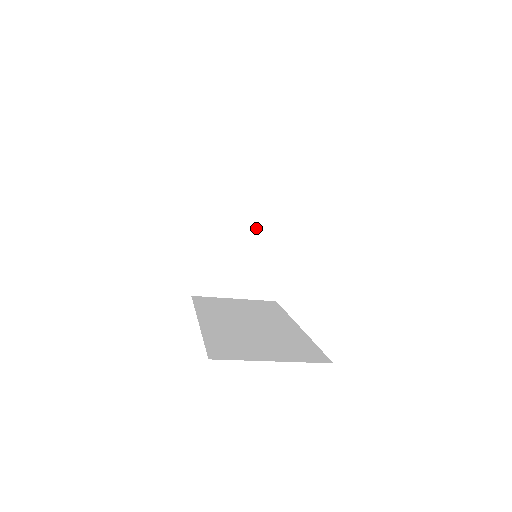
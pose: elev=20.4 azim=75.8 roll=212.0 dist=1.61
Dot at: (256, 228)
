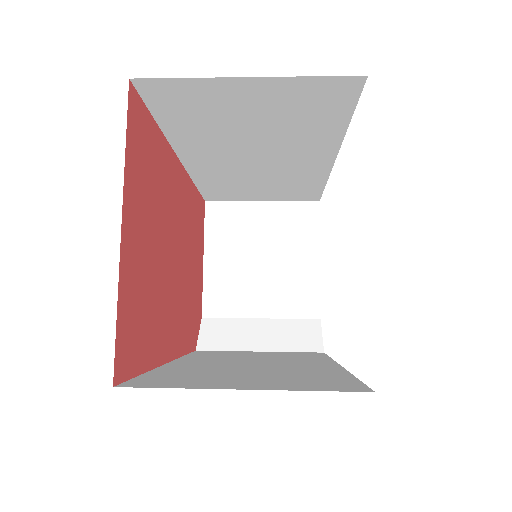
Dot at: (286, 253)
